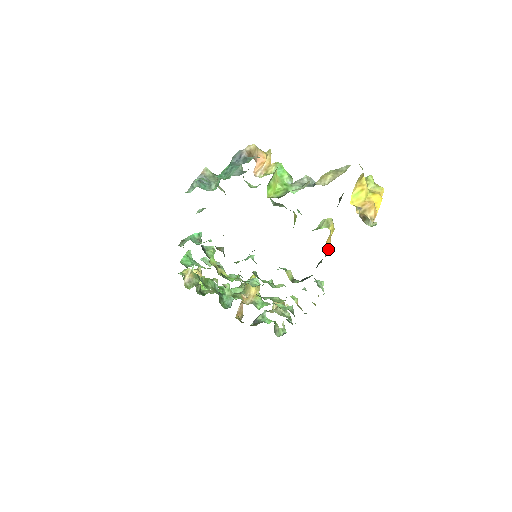
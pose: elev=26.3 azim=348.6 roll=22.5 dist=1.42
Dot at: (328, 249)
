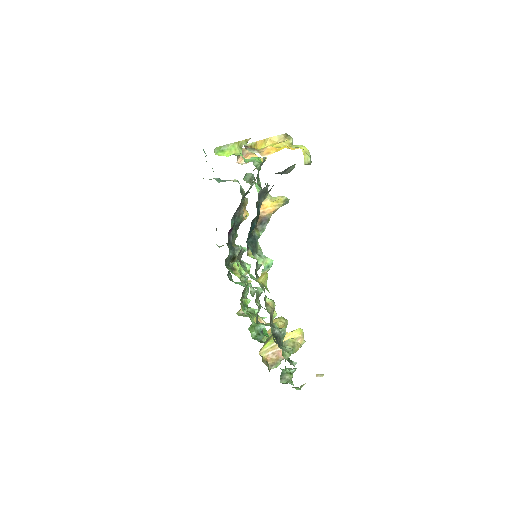
Dot at: (267, 214)
